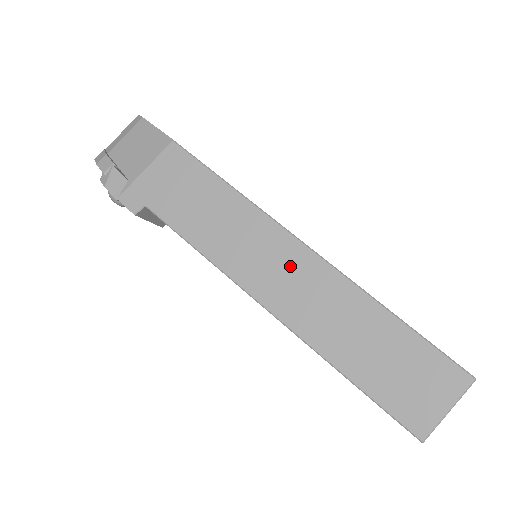
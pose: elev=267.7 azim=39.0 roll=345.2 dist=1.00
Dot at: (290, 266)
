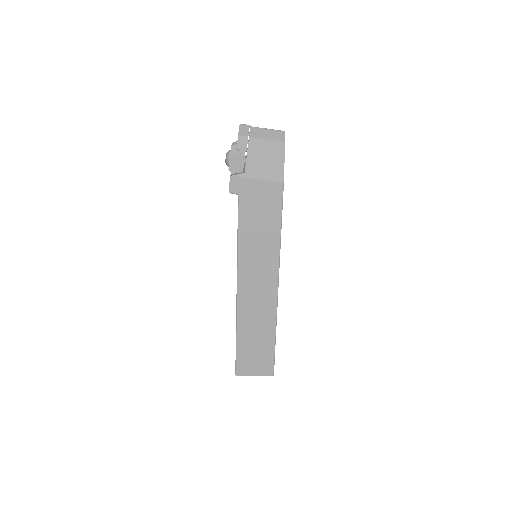
Dot at: (264, 286)
